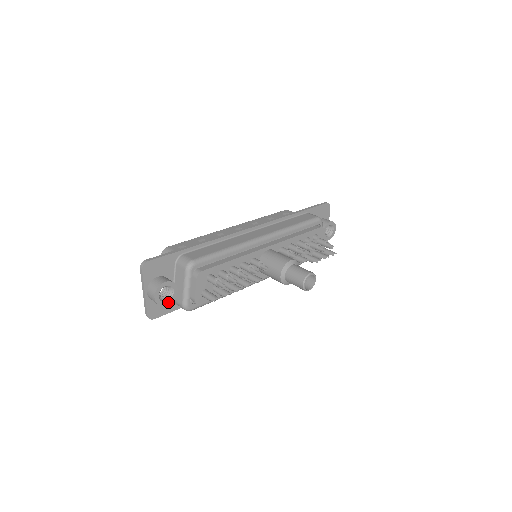
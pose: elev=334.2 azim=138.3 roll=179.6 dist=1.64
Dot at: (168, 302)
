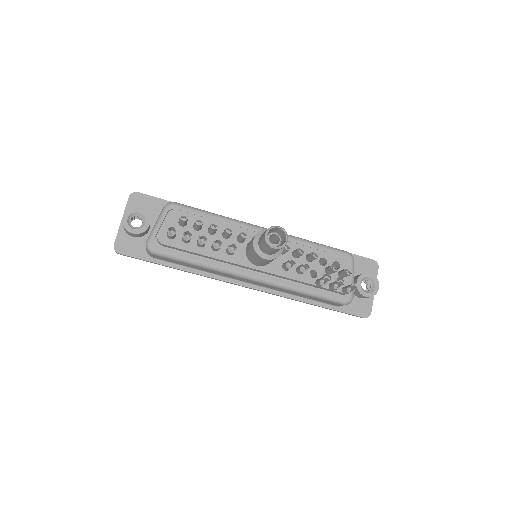
Dot at: (135, 231)
